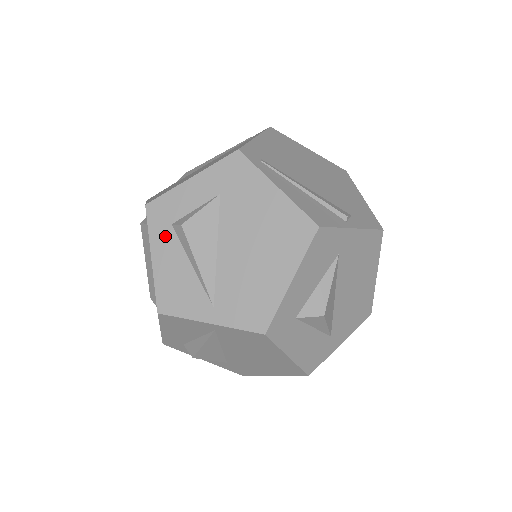
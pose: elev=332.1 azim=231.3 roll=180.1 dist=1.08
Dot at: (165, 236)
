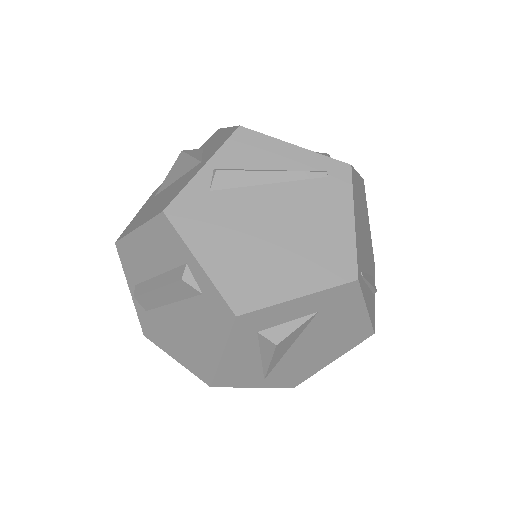
Dot at: (246, 340)
